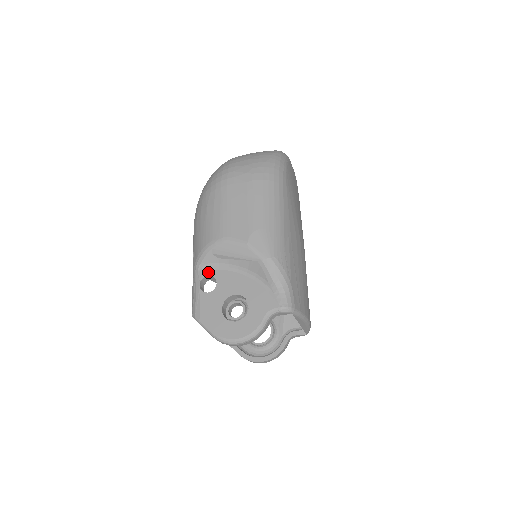
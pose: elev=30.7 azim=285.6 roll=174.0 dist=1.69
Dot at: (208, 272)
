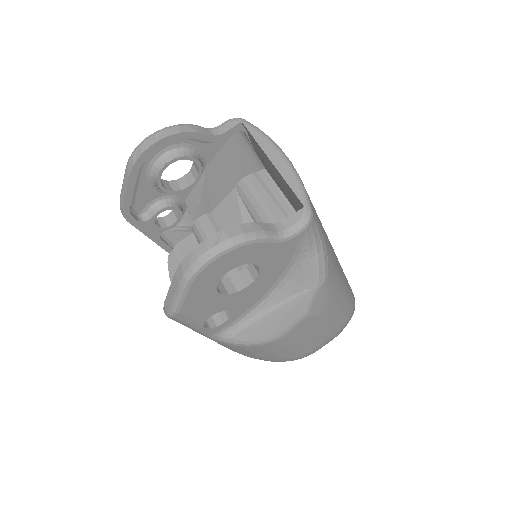
Dot at: (170, 216)
